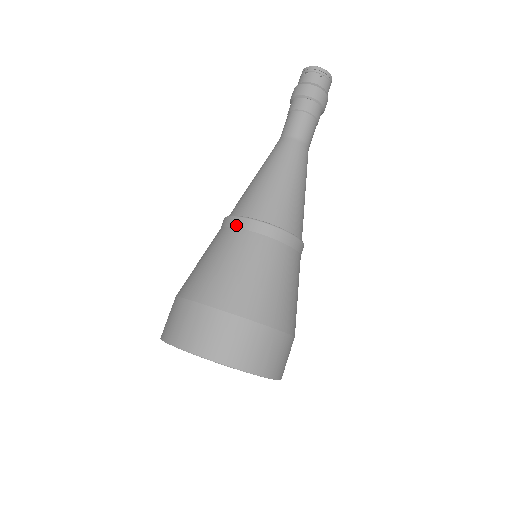
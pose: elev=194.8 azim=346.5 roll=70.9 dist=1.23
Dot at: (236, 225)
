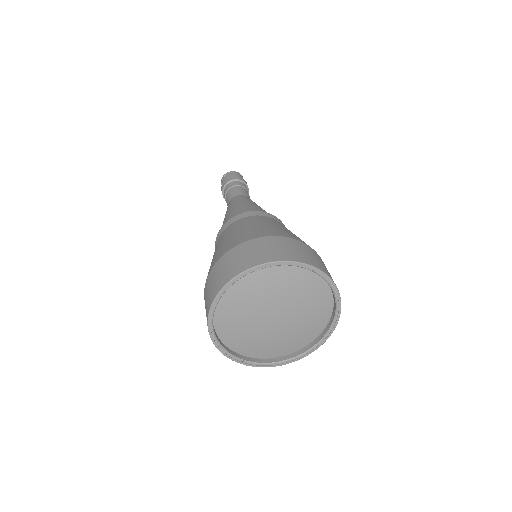
Dot at: (261, 214)
